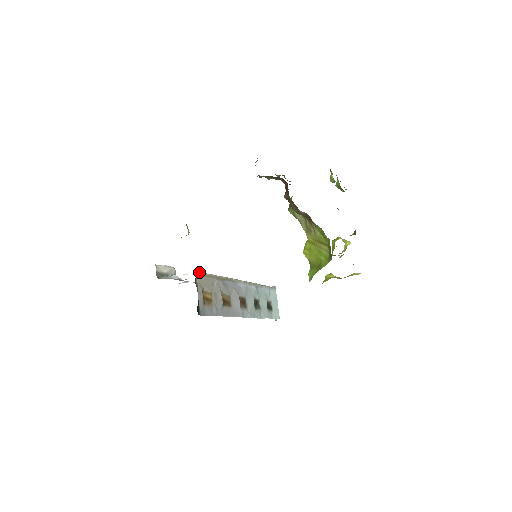
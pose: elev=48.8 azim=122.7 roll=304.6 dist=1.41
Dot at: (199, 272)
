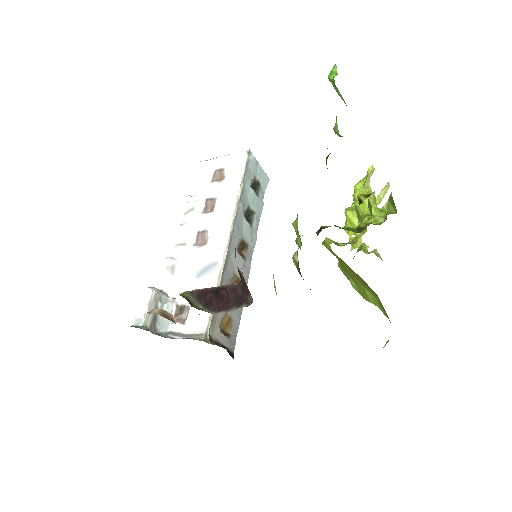
Dot at: (208, 328)
